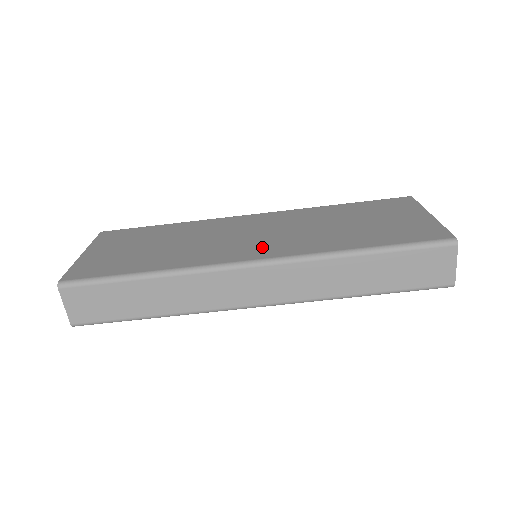
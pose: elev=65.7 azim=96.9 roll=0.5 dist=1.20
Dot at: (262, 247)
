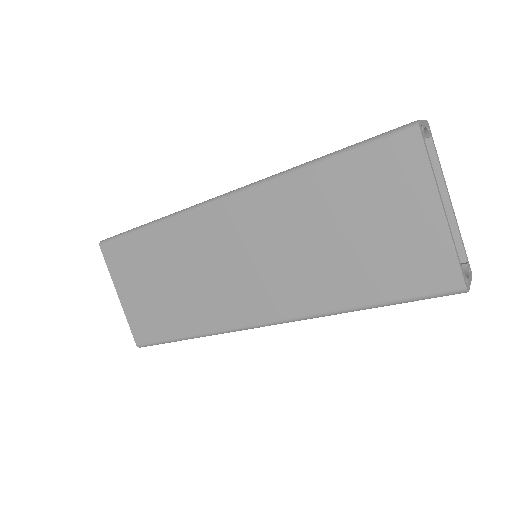
Dot at: (263, 297)
